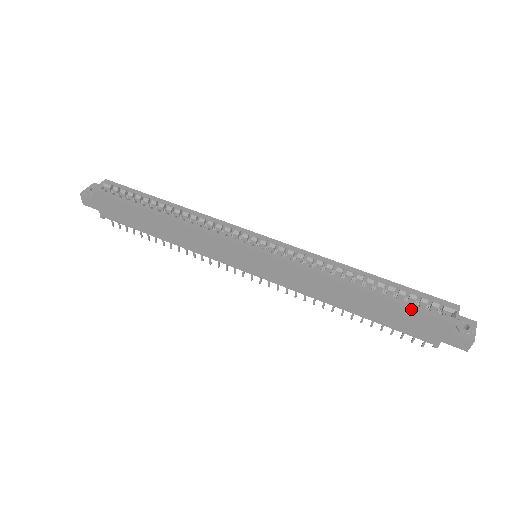
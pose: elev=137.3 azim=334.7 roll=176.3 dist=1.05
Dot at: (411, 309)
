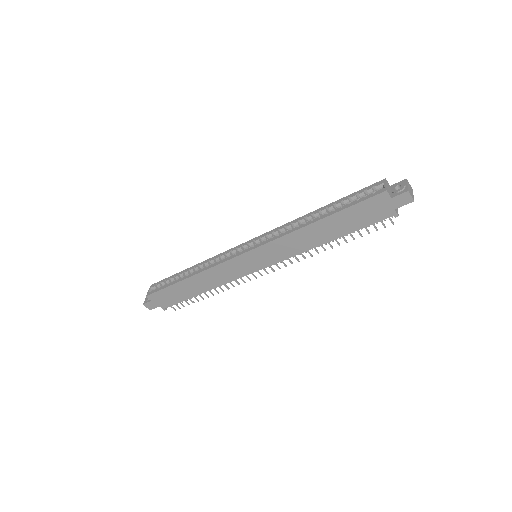
Dot at: (355, 206)
